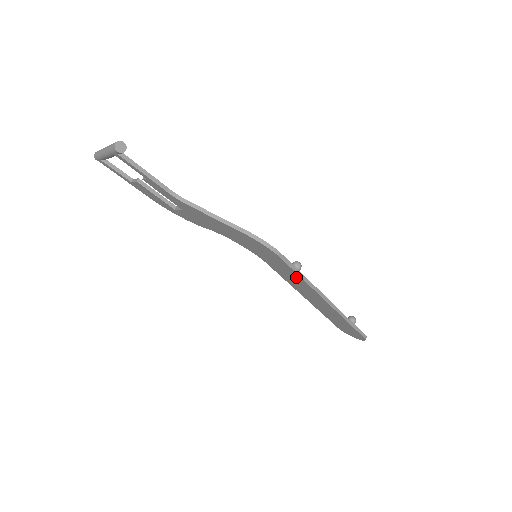
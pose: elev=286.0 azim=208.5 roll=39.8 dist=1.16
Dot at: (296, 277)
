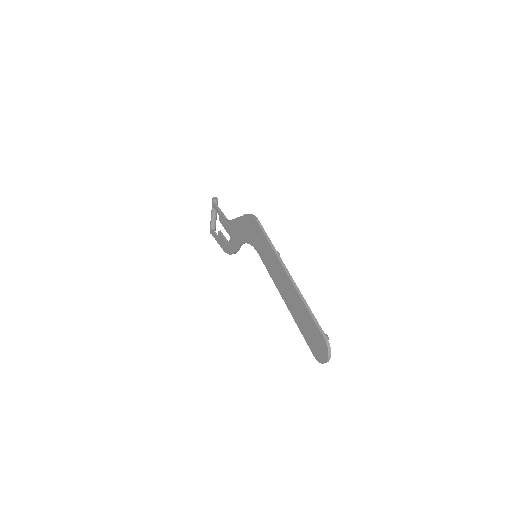
Dot at: (268, 248)
